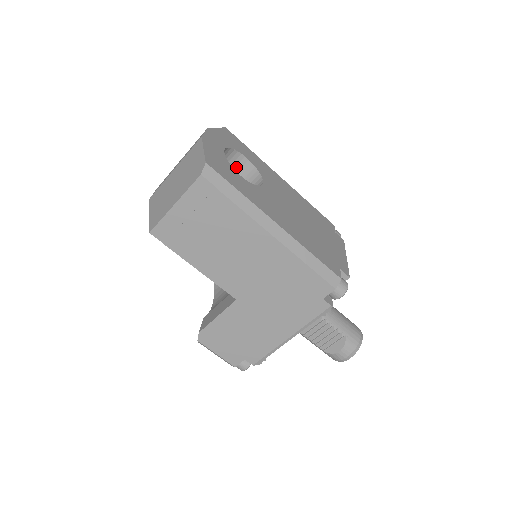
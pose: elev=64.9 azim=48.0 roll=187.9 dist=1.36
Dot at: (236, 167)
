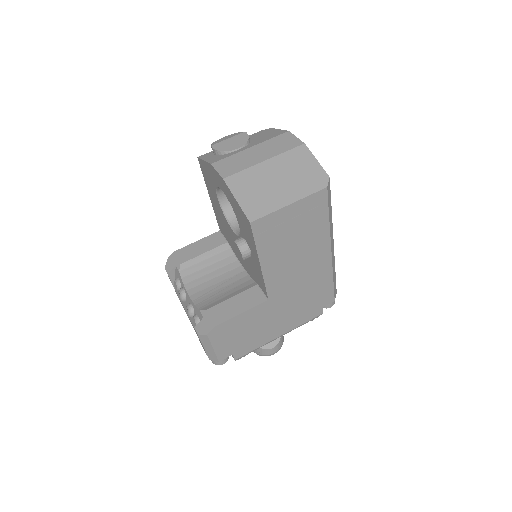
Dot at: occluded
